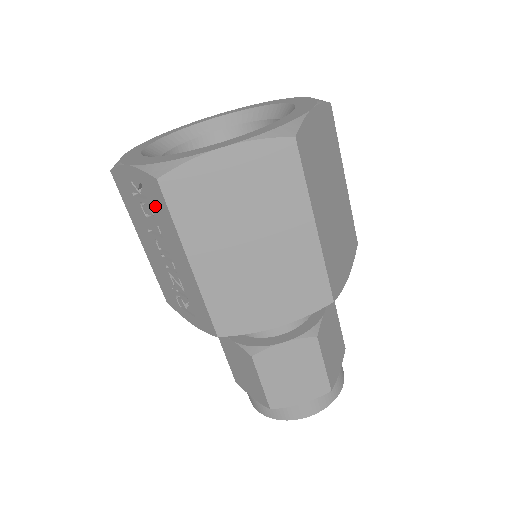
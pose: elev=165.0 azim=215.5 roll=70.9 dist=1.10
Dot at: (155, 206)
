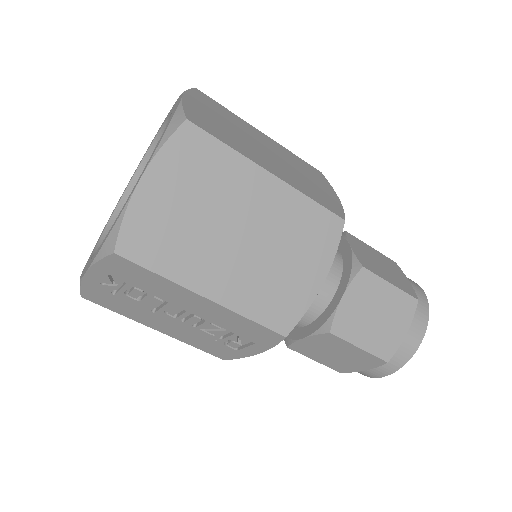
Dot at: (136, 281)
